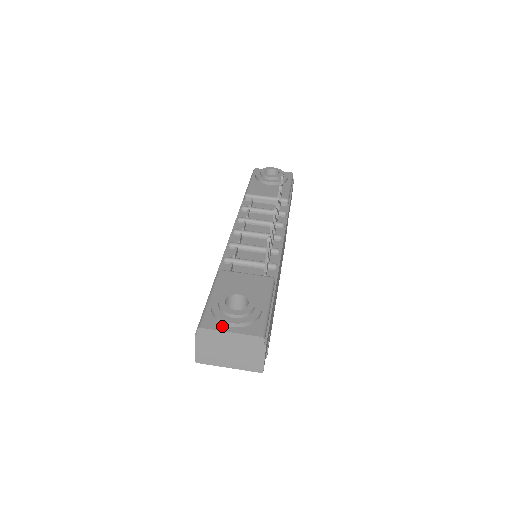
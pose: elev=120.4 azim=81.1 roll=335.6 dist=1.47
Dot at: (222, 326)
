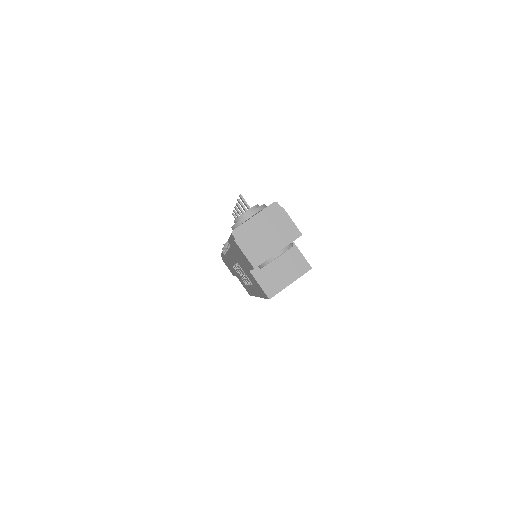
Dot at: (246, 221)
